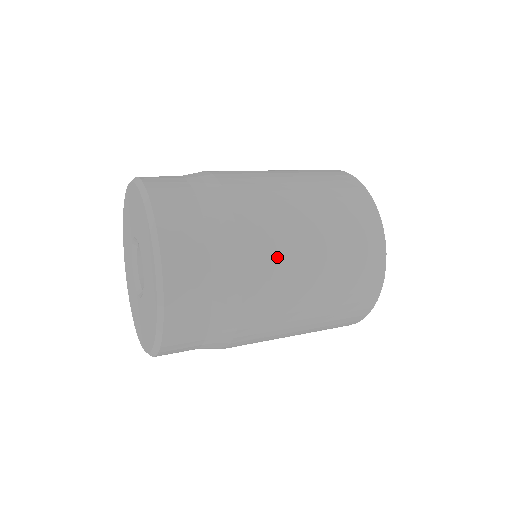
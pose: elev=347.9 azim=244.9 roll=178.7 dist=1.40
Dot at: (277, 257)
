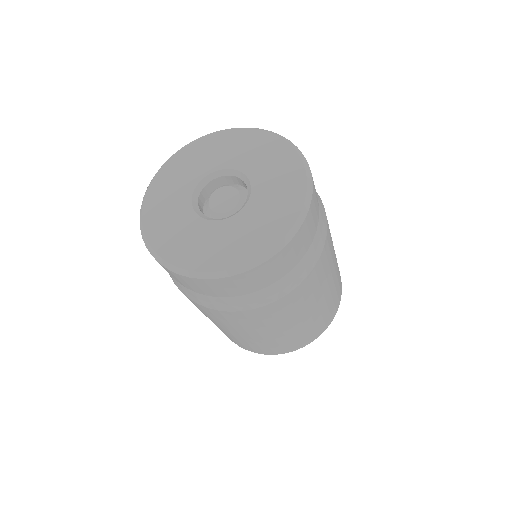
Dot at: (316, 285)
